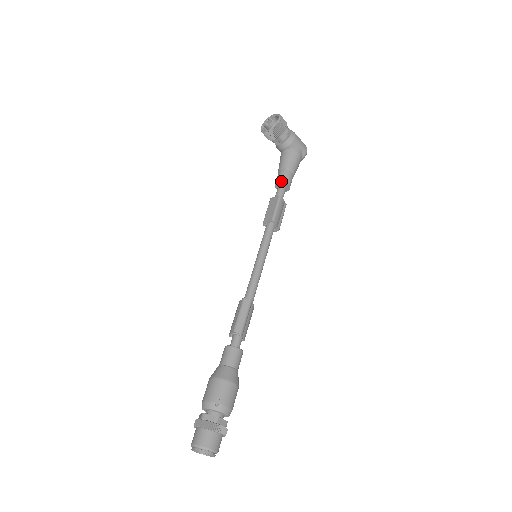
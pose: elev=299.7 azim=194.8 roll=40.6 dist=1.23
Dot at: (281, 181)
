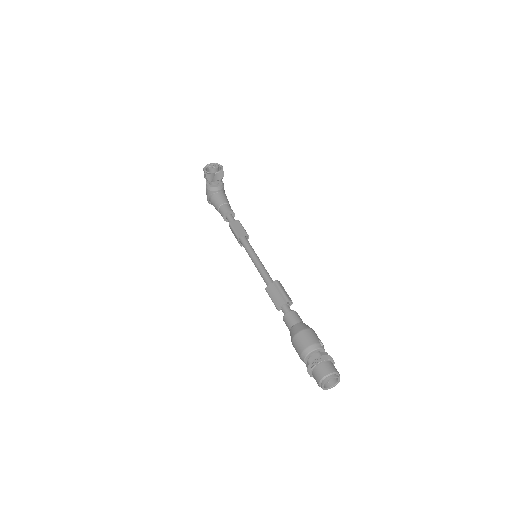
Dot at: (232, 211)
